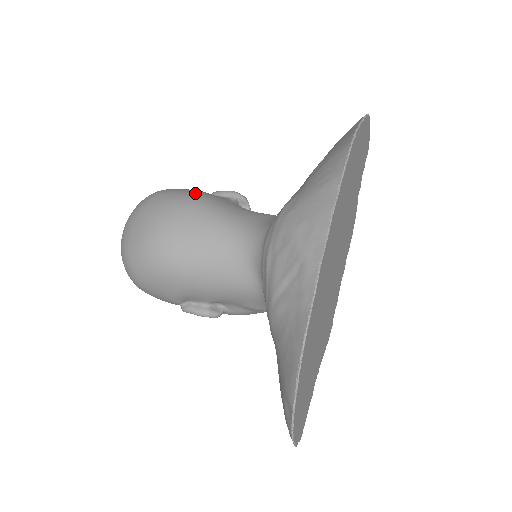
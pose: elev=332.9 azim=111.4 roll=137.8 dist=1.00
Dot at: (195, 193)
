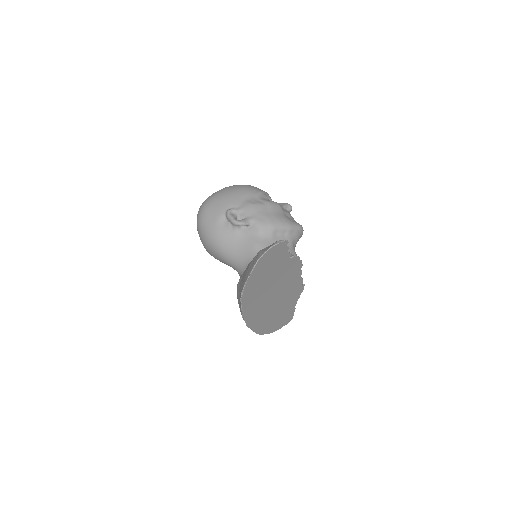
Dot at: (212, 234)
